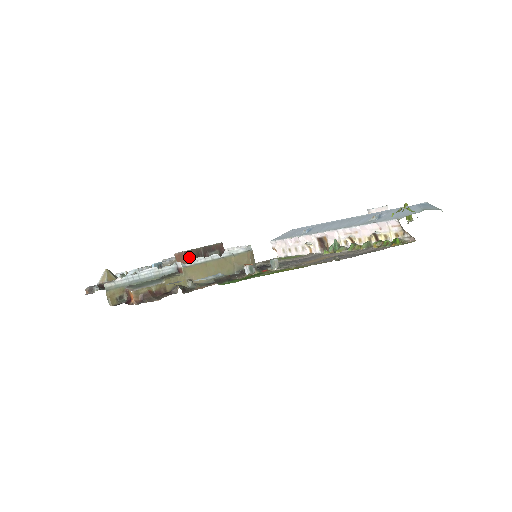
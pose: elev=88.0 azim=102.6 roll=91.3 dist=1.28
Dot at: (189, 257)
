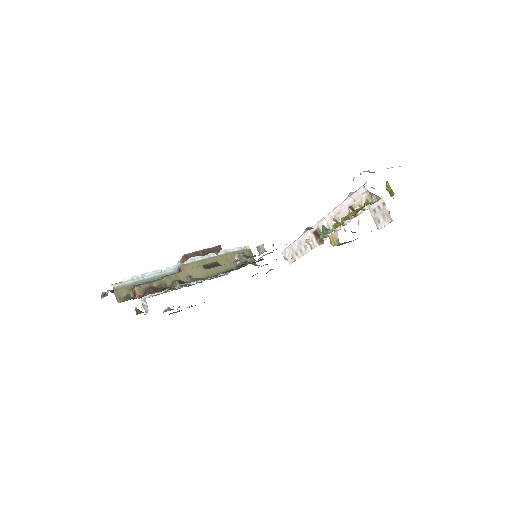
Dot at: occluded
